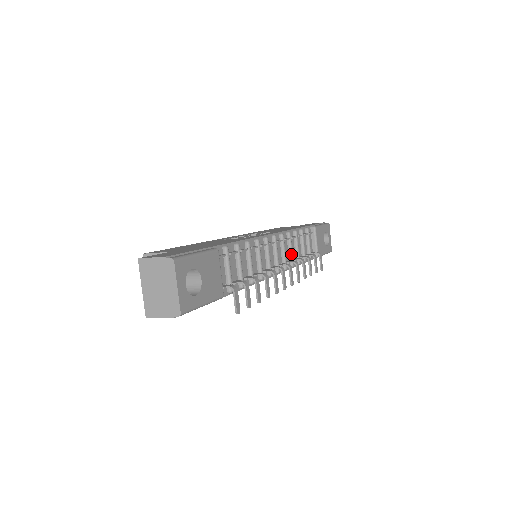
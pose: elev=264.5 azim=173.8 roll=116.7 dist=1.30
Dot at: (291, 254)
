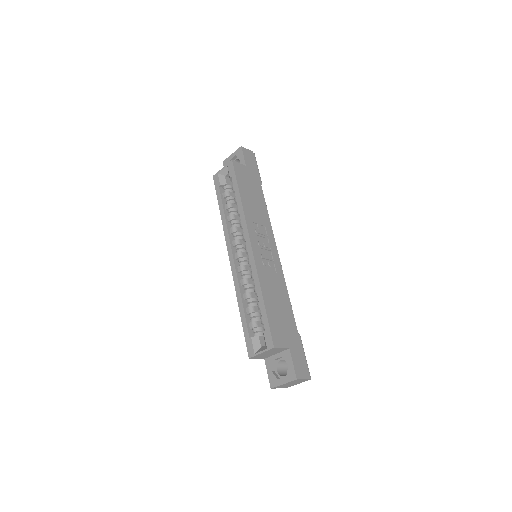
Dot at: occluded
